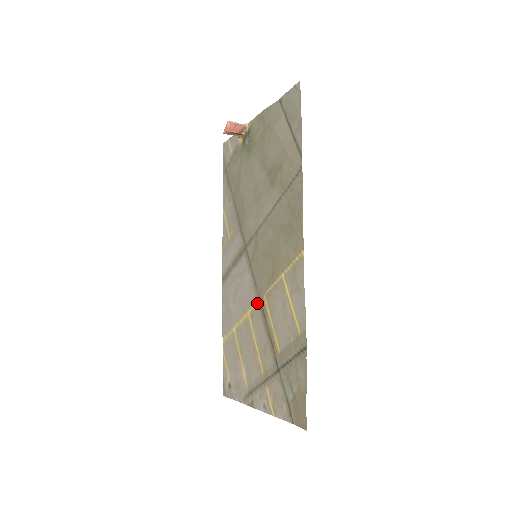
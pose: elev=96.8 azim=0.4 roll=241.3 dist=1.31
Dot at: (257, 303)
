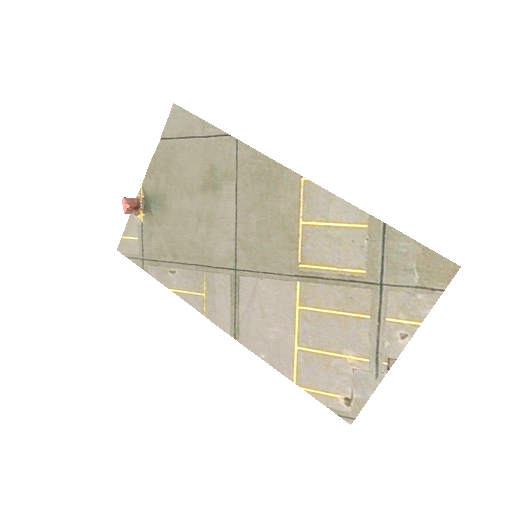
Dot at: (298, 283)
